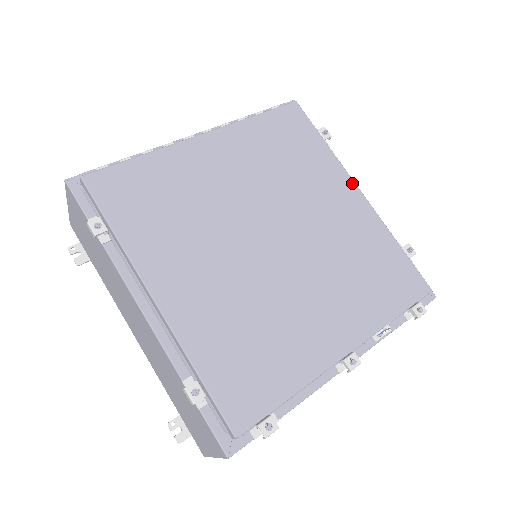
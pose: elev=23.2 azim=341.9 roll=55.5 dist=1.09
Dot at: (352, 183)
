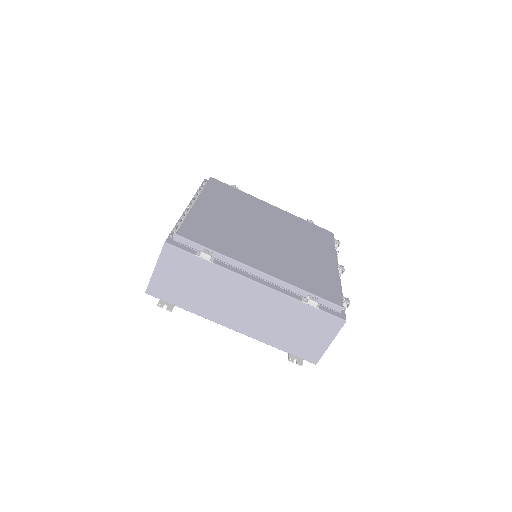
Dot at: (267, 203)
